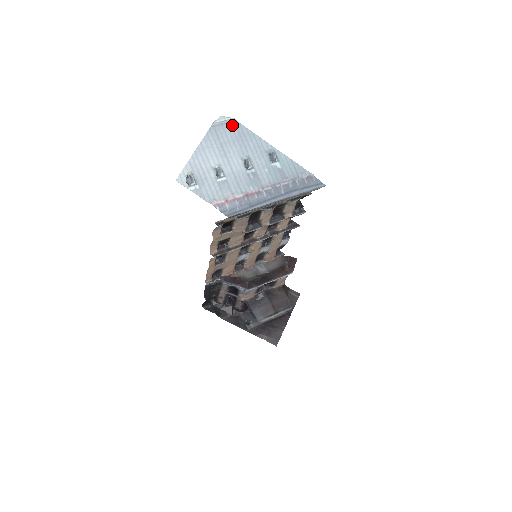
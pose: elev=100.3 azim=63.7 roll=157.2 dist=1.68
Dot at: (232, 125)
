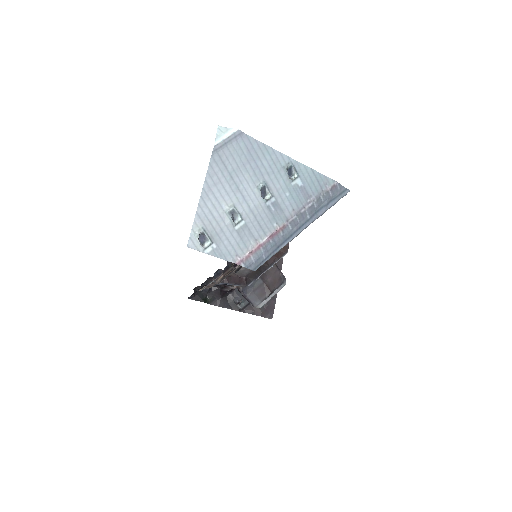
Dot at: (238, 141)
